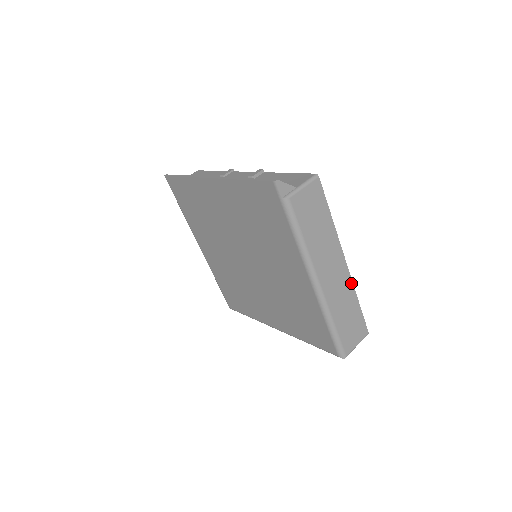
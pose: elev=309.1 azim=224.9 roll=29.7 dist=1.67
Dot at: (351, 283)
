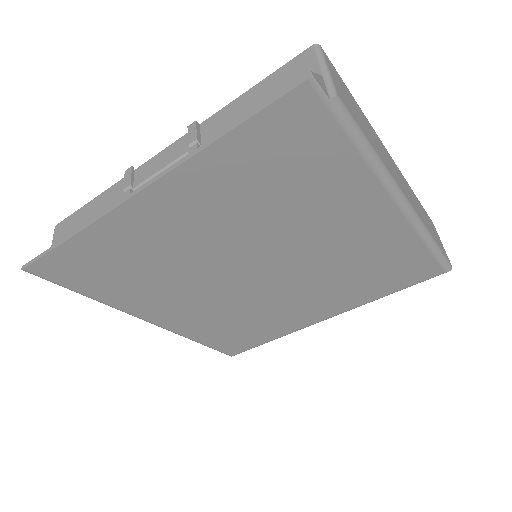
Dot at: (404, 178)
